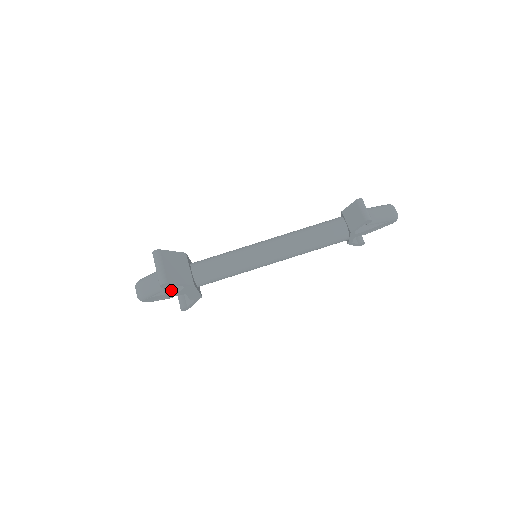
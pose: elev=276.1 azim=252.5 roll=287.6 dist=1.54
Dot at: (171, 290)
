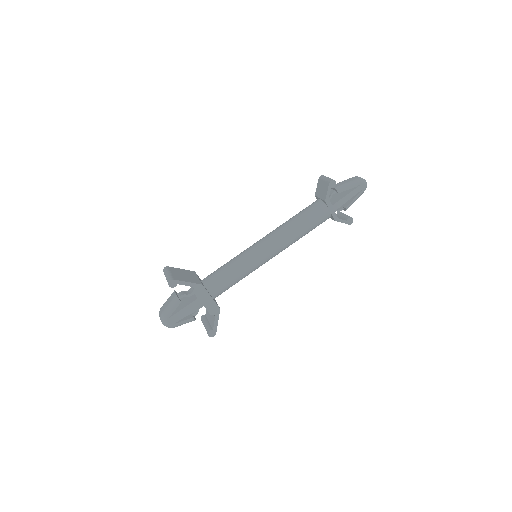
Dot at: (188, 303)
